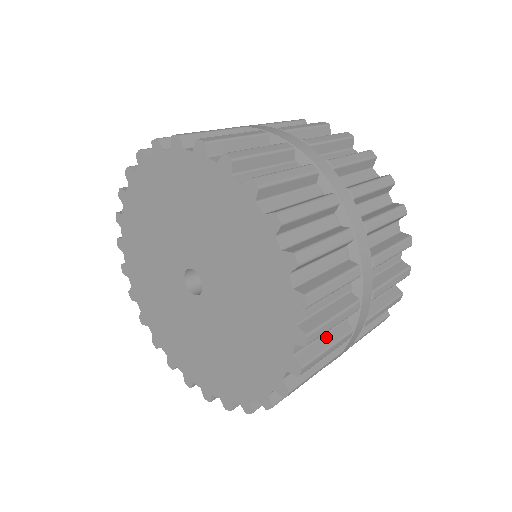
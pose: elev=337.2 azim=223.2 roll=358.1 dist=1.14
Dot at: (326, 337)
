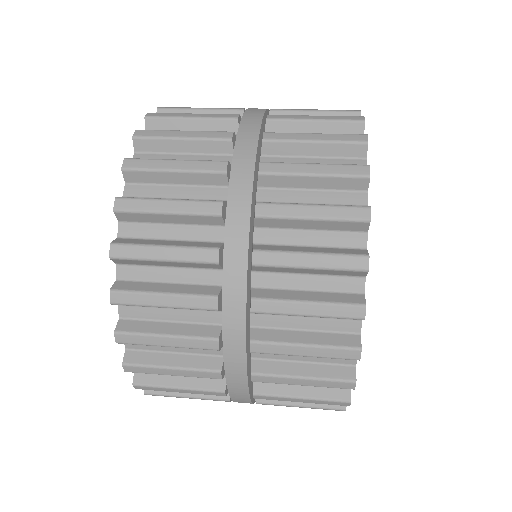
Dot at: (174, 286)
